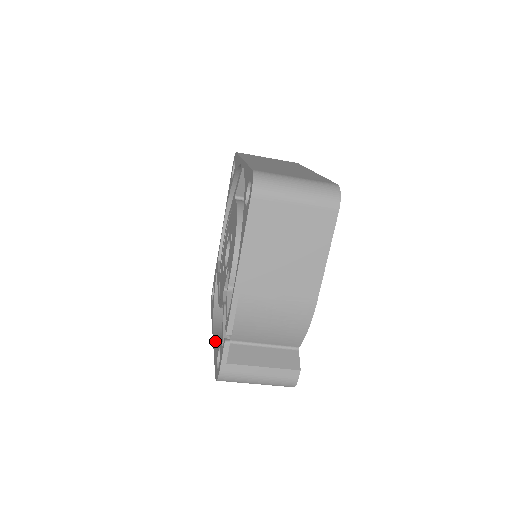
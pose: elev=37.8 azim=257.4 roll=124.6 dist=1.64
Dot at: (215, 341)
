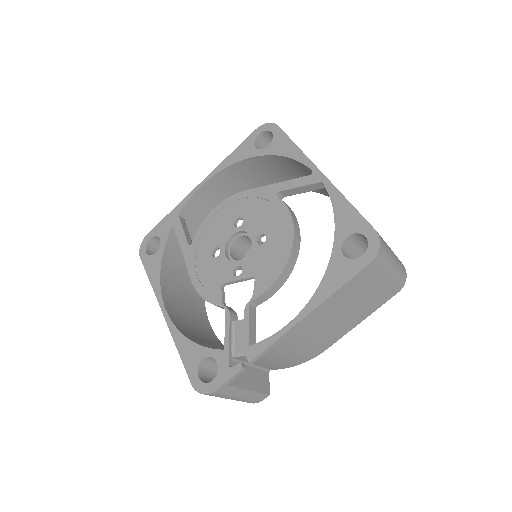
Dot at: (178, 329)
